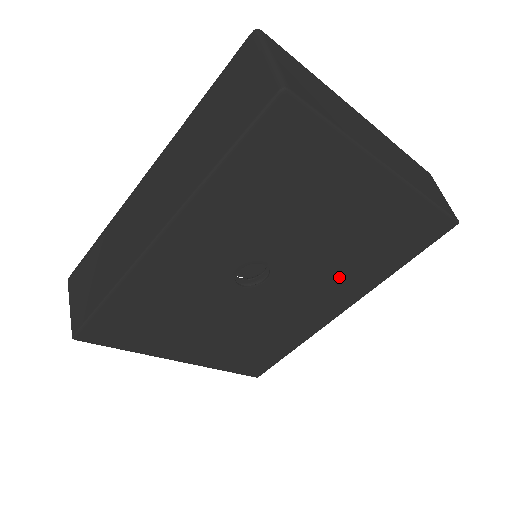
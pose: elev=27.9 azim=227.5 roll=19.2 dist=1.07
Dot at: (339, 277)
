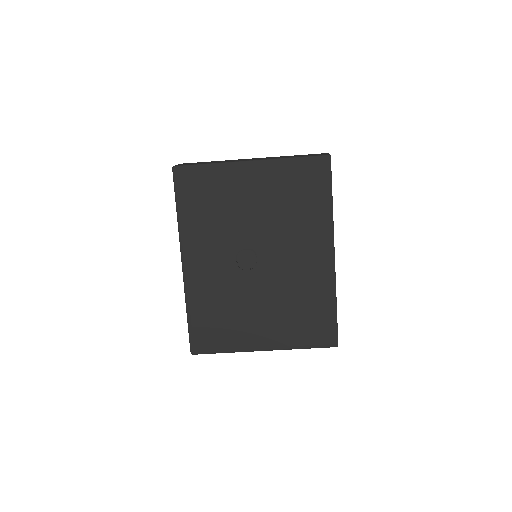
Dot at: (299, 232)
